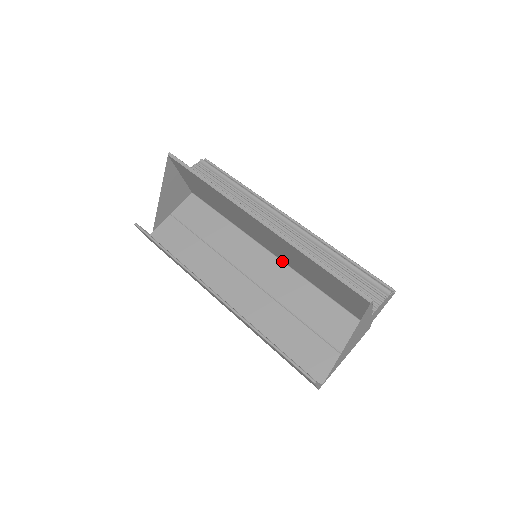
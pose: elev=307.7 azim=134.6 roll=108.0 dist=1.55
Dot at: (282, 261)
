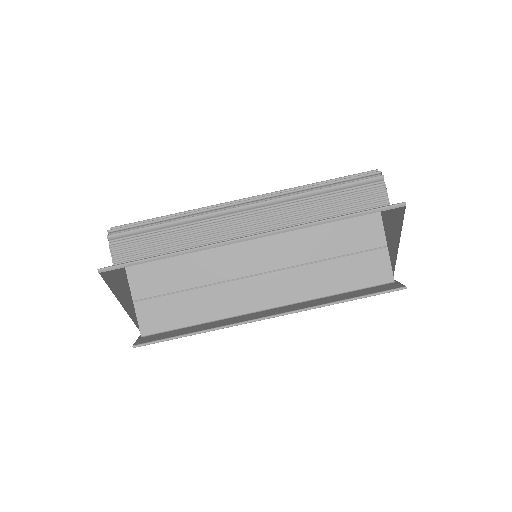
Dot at: occluded
